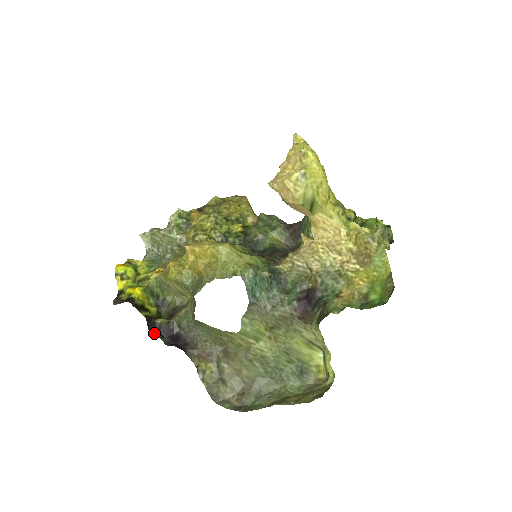
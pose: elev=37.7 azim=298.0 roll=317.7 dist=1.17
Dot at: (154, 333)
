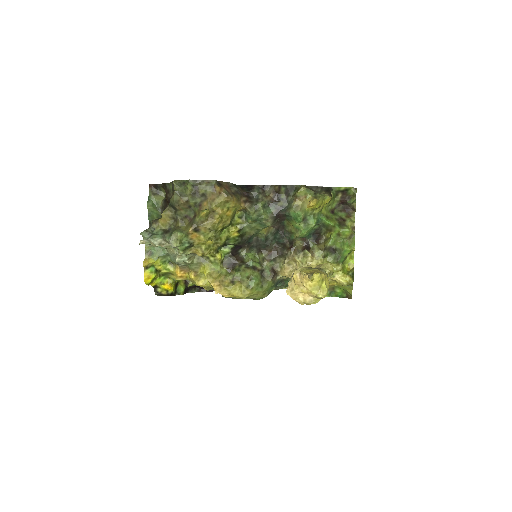
Dot at: (190, 291)
